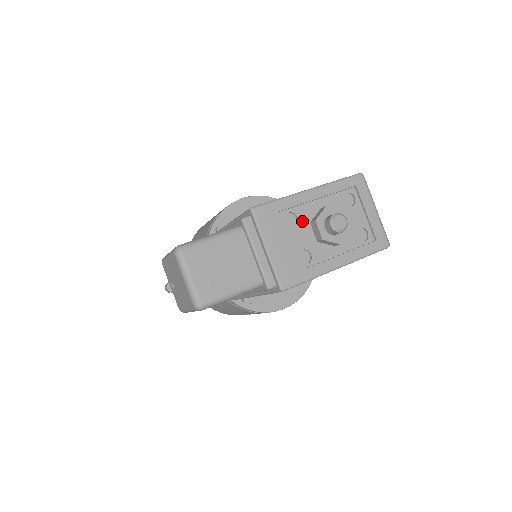
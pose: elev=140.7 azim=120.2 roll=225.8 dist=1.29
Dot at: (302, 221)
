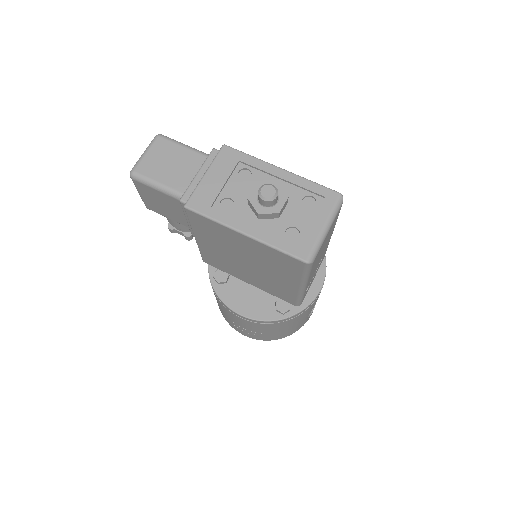
Dot at: (252, 182)
